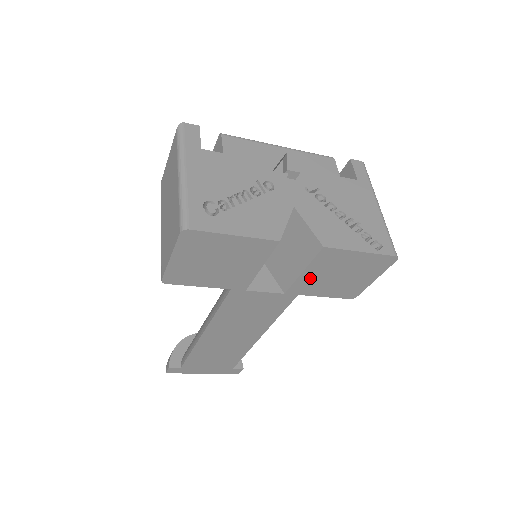
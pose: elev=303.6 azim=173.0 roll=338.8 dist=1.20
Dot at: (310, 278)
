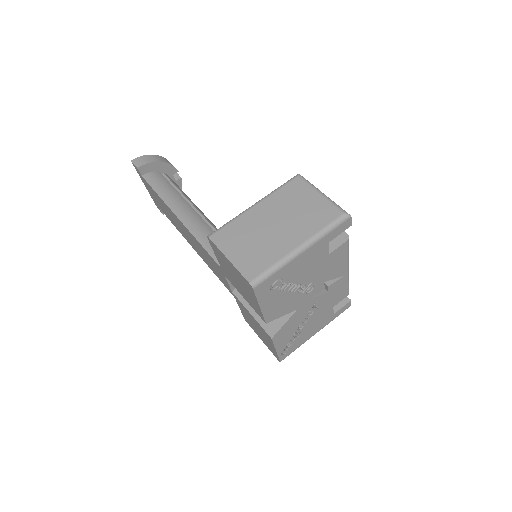
Dot at: (249, 314)
